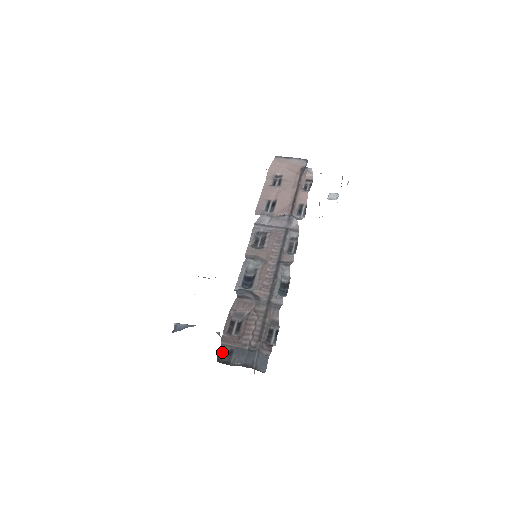
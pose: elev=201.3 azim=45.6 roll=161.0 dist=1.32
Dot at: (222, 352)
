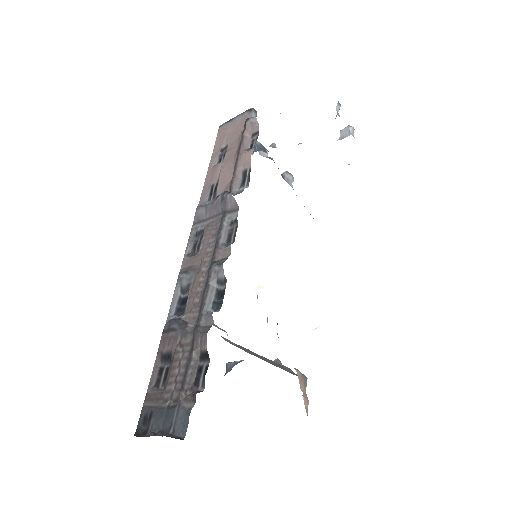
Dot at: (144, 418)
